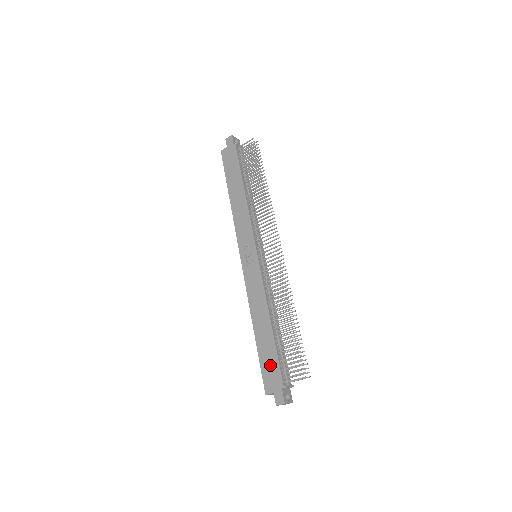
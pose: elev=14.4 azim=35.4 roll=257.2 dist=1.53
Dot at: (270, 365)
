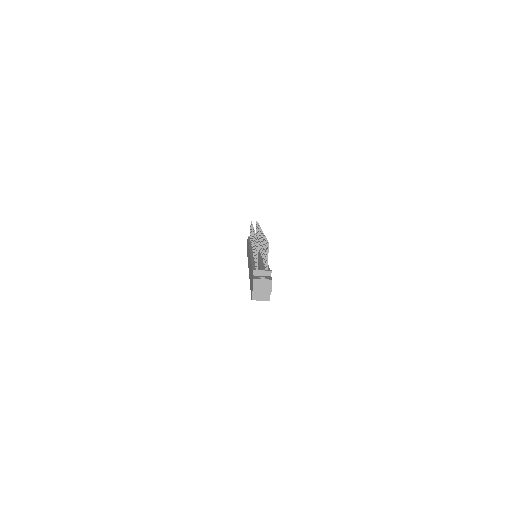
Dot at: (251, 279)
